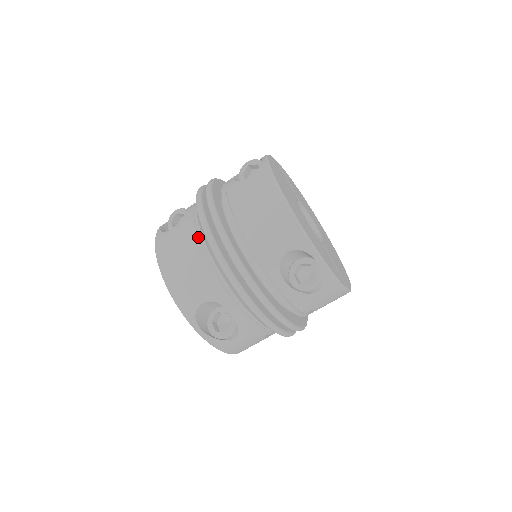
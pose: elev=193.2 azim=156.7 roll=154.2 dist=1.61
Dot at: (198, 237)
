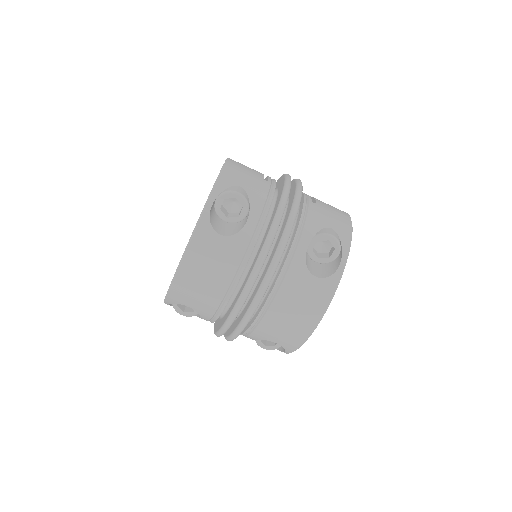
Dot at: (234, 279)
